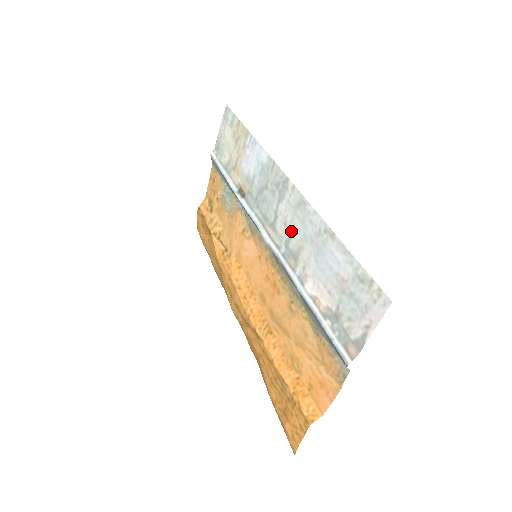
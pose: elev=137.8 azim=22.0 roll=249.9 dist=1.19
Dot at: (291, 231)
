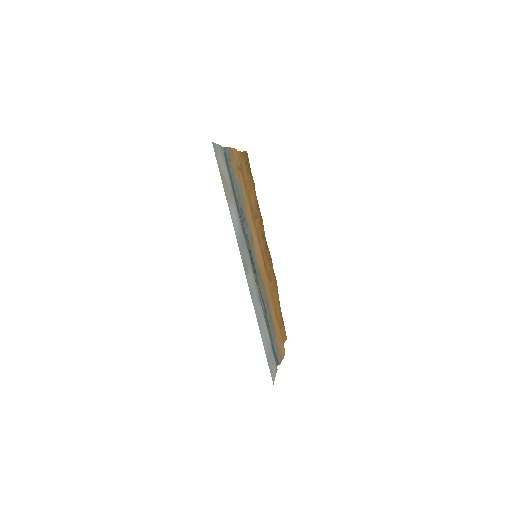
Dot at: (255, 290)
